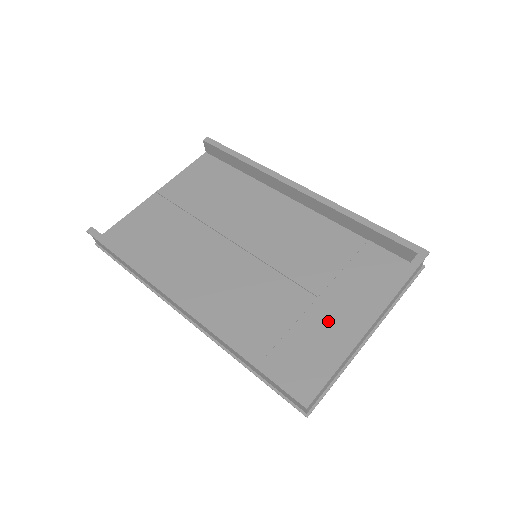
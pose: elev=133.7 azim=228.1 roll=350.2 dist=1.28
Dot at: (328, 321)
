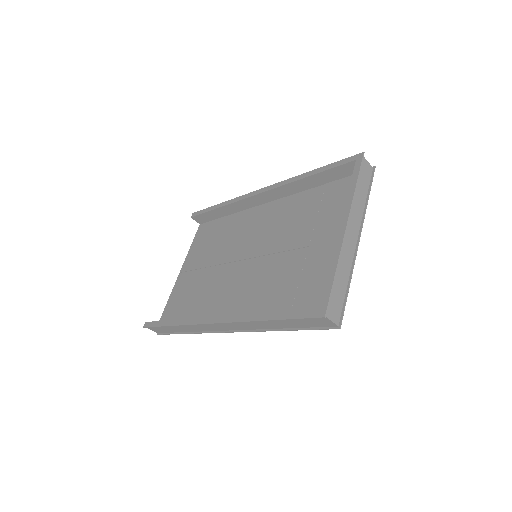
Dot at: (323, 255)
